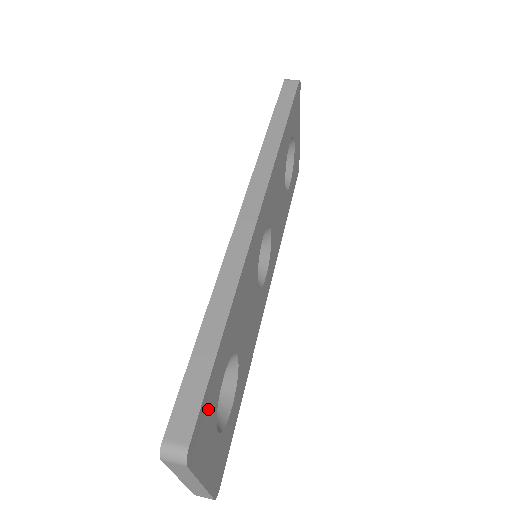
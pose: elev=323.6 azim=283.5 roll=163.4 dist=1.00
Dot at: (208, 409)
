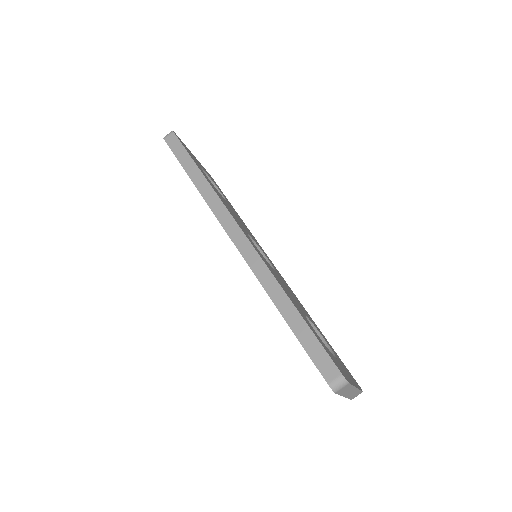
Dot at: (328, 352)
